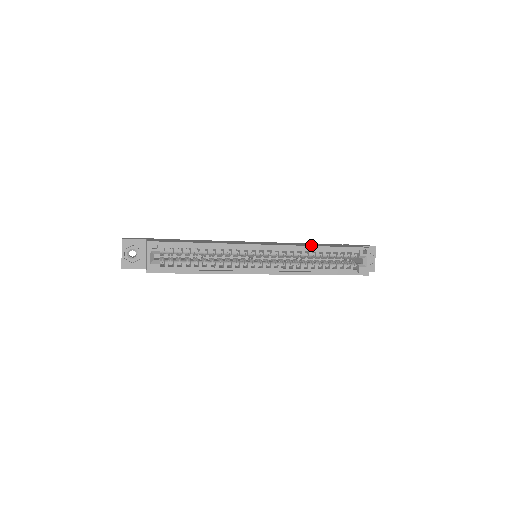
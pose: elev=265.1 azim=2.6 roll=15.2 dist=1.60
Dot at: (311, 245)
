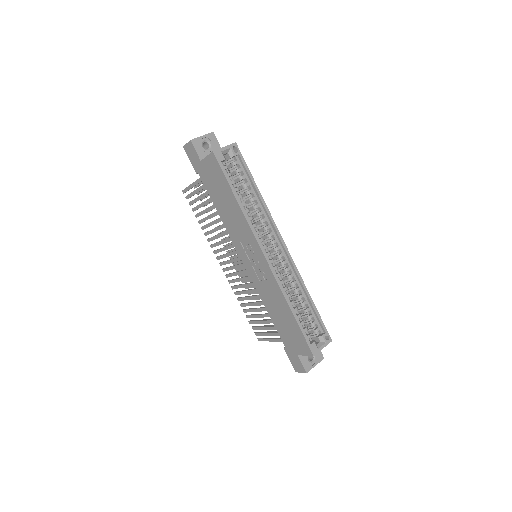
Dot at: occluded
